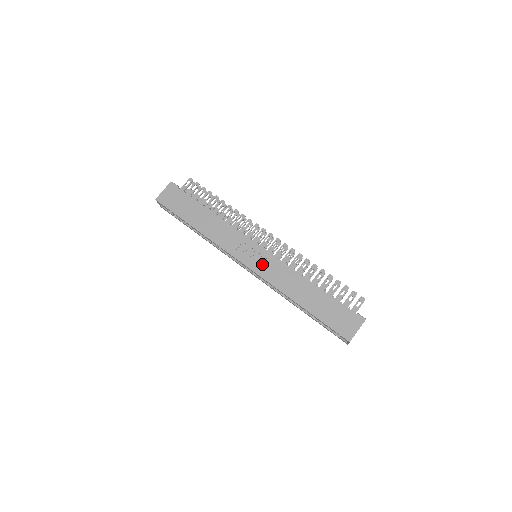
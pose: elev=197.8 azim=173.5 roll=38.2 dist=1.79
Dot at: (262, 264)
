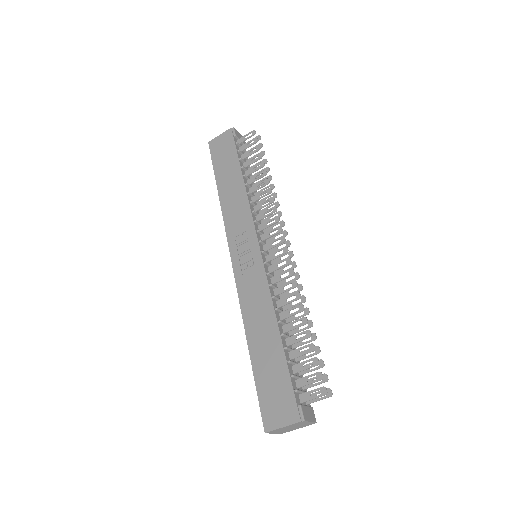
Dot at: (247, 269)
